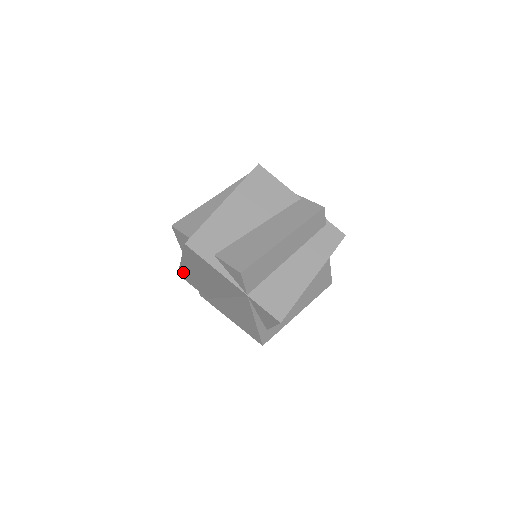
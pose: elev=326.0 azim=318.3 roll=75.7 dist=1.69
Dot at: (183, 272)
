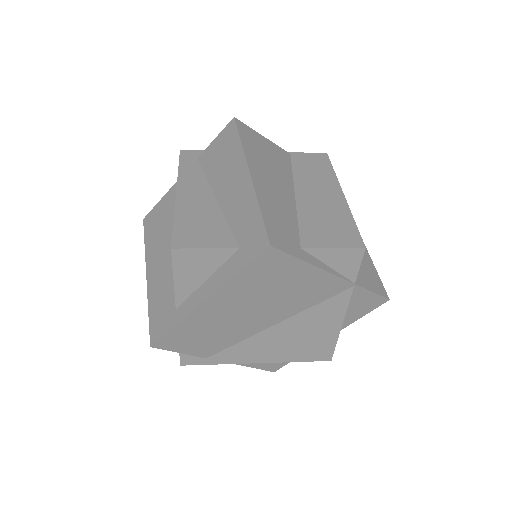
Dot at: (179, 331)
